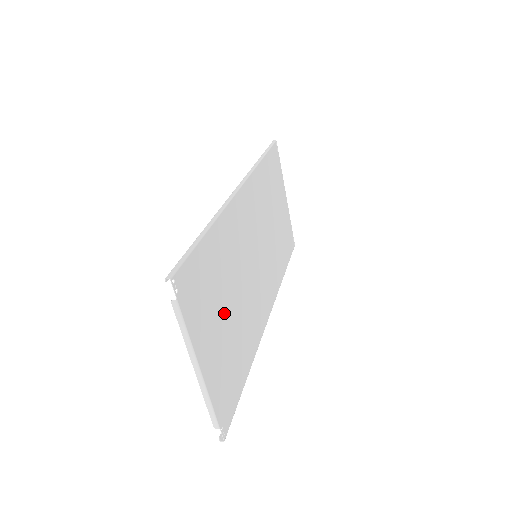
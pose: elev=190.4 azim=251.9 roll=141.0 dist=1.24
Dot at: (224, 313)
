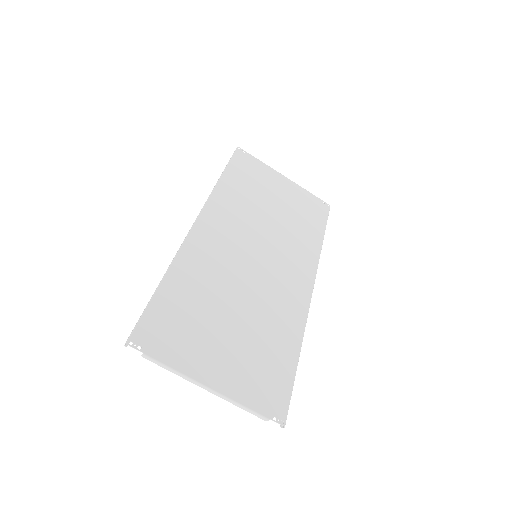
Dot at: (224, 328)
